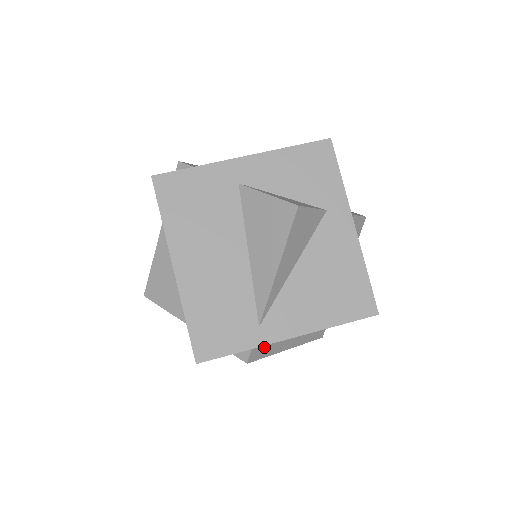
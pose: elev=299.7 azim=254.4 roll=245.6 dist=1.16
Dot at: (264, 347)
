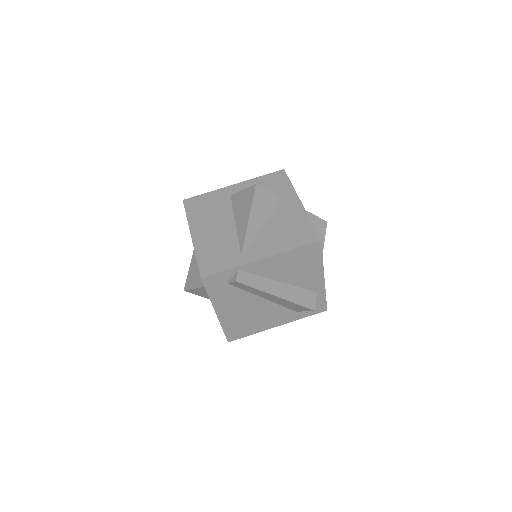
Dot at: (250, 277)
